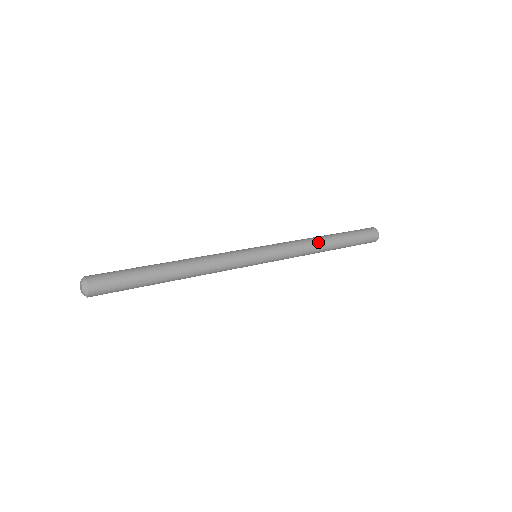
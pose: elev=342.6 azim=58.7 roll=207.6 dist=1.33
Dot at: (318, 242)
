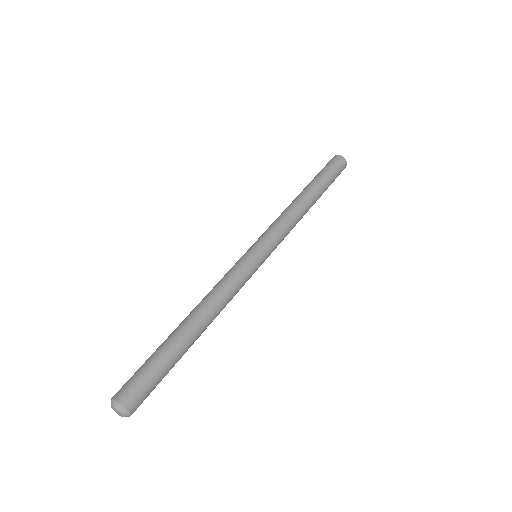
Dot at: (305, 209)
